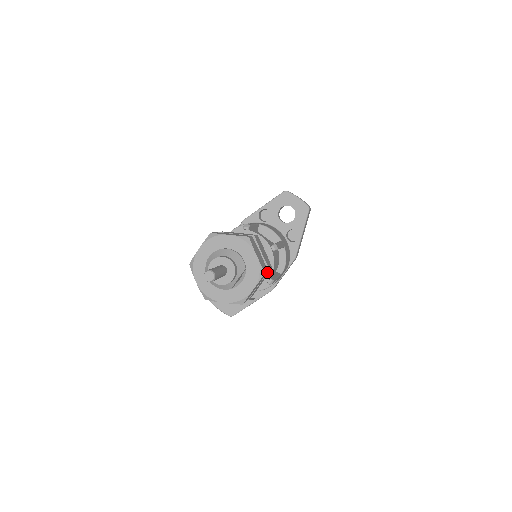
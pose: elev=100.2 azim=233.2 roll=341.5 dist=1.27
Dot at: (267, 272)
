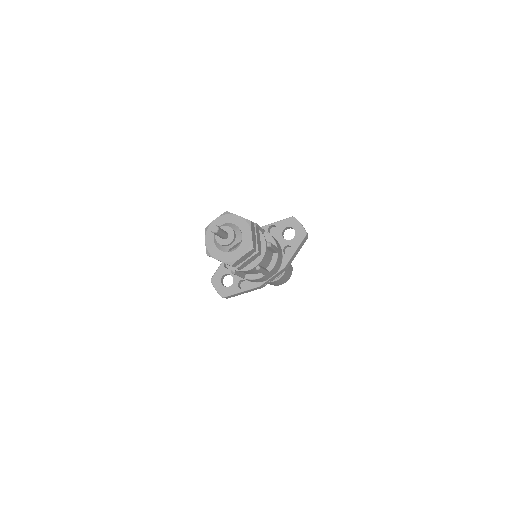
Dot at: (256, 253)
